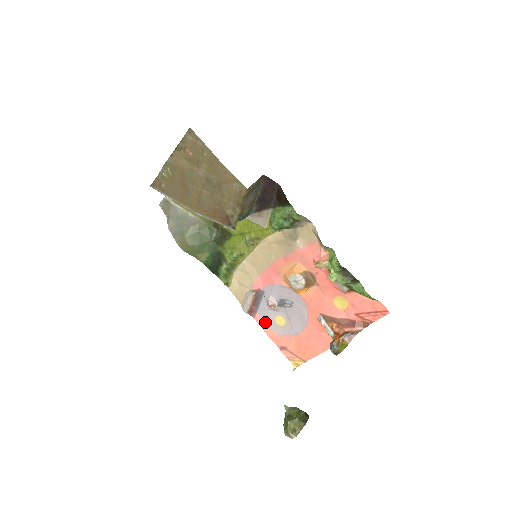
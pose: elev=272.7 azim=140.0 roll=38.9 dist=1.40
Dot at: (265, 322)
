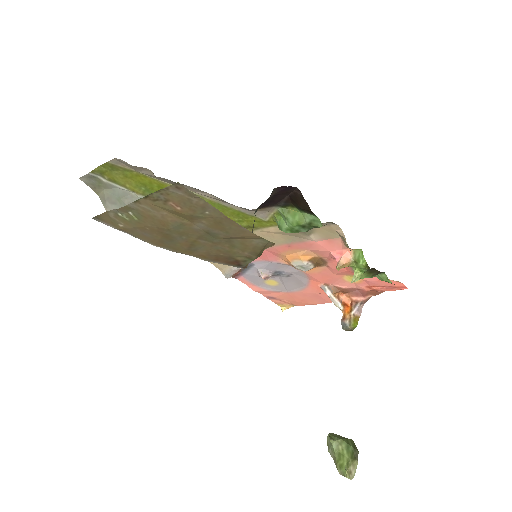
Dot at: (251, 282)
